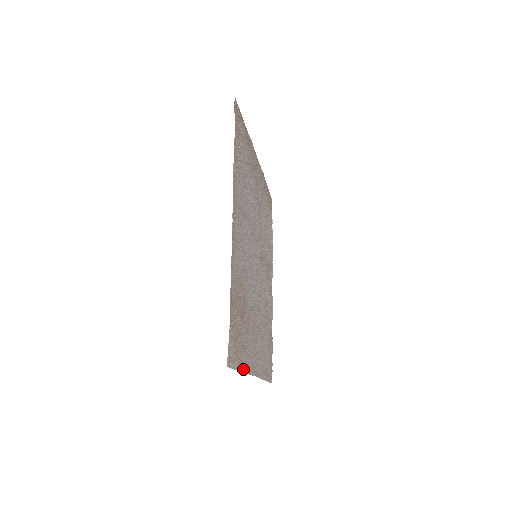
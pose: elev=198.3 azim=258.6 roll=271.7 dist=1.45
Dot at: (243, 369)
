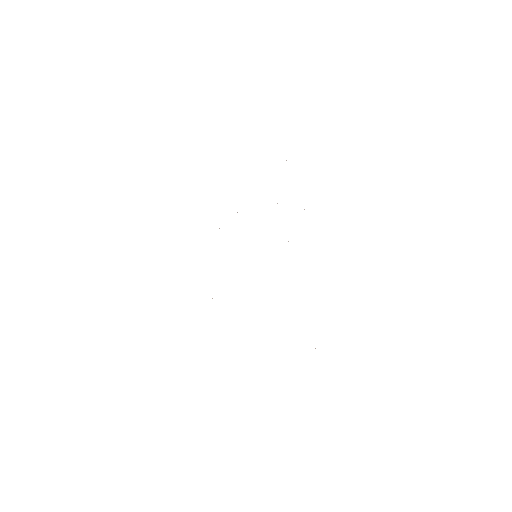
Dot at: occluded
